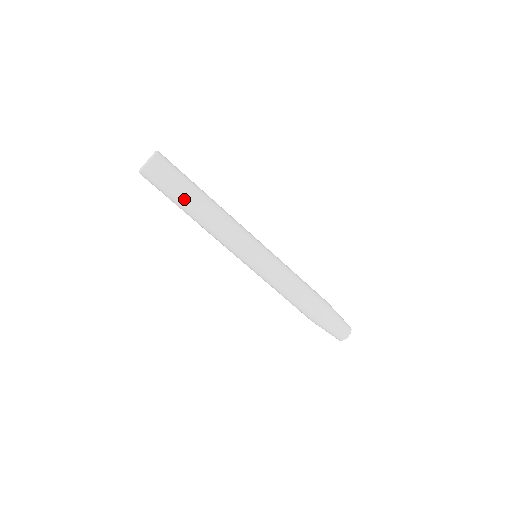
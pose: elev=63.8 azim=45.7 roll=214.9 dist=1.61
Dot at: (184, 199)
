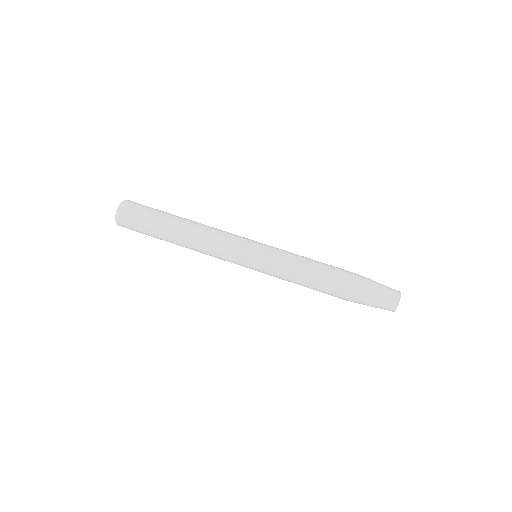
Dot at: (163, 221)
